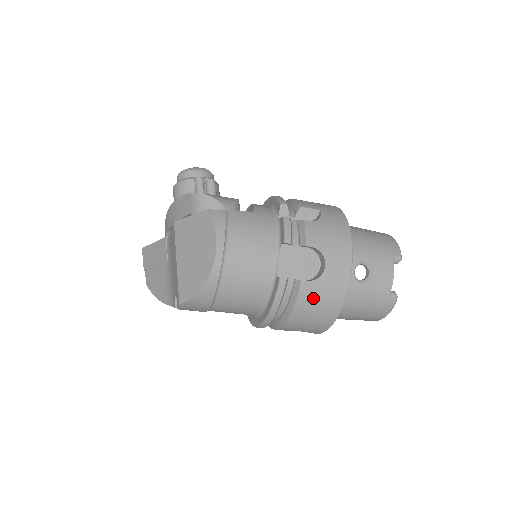
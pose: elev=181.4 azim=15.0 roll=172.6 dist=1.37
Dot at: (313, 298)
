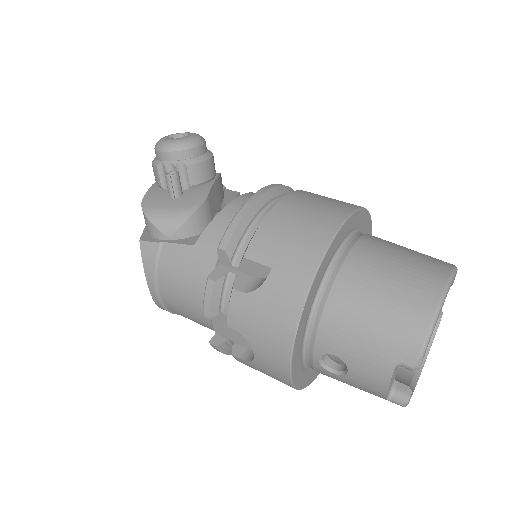
Dot at: (256, 369)
